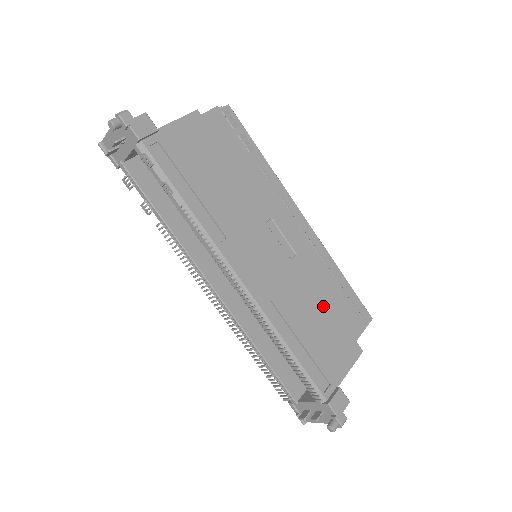
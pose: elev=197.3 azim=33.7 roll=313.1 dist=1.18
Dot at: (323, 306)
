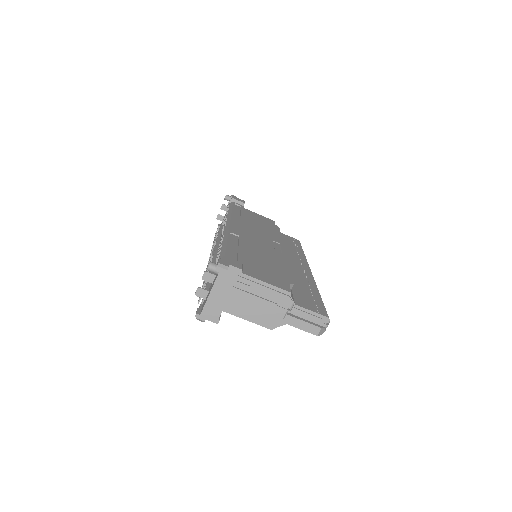
Dot at: (278, 266)
